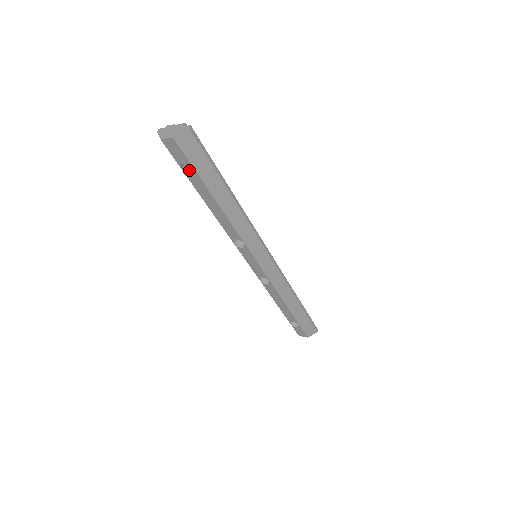
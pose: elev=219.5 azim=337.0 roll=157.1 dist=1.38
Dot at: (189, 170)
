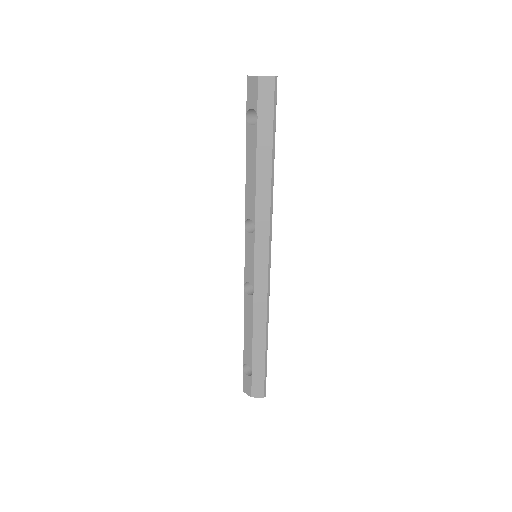
Dot at: (251, 122)
